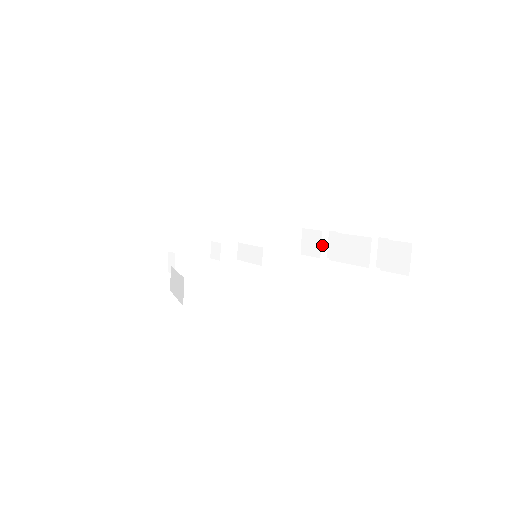
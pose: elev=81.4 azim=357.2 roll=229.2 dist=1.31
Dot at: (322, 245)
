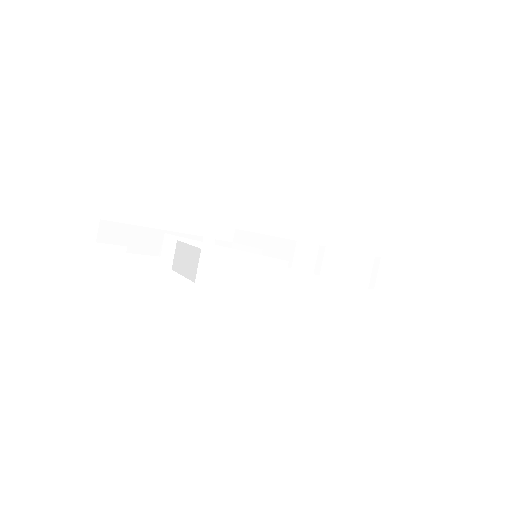
Dot at: (317, 260)
